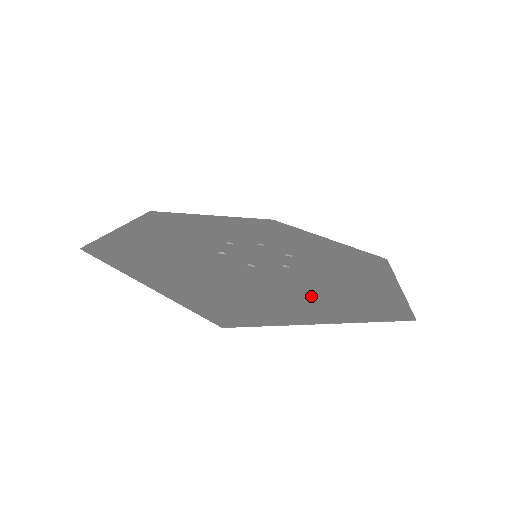
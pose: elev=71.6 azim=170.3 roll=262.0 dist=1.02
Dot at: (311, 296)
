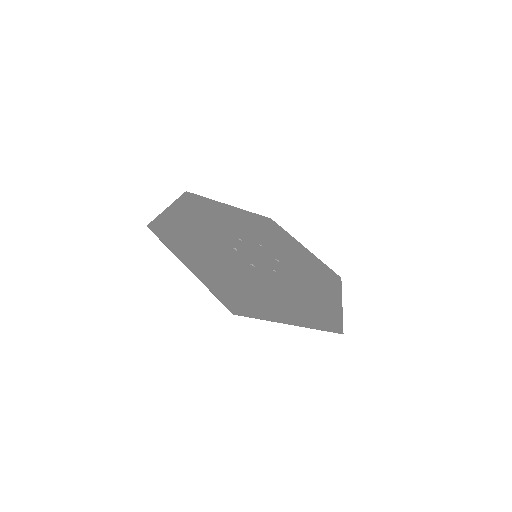
Dot at: (286, 301)
